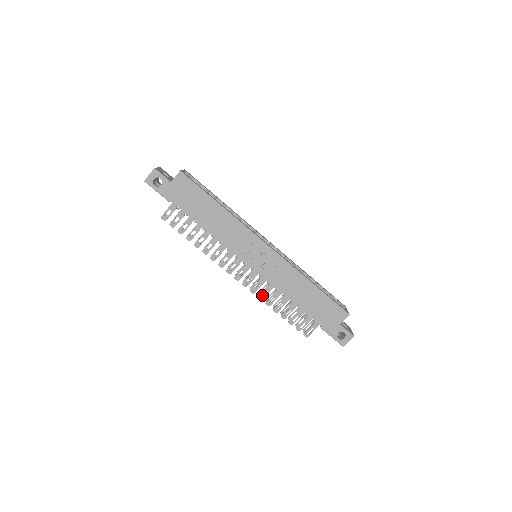
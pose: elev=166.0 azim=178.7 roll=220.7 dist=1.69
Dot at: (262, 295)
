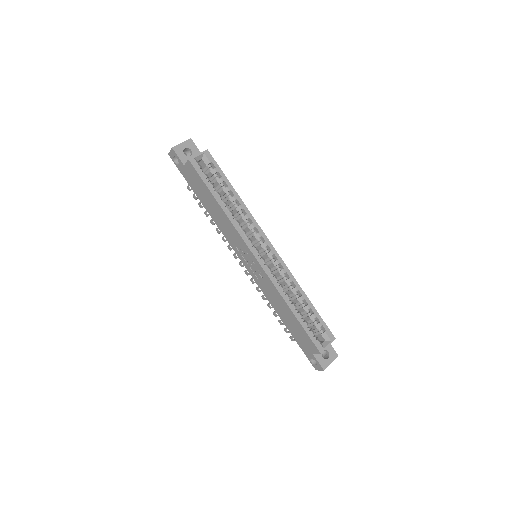
Dot at: occluded
